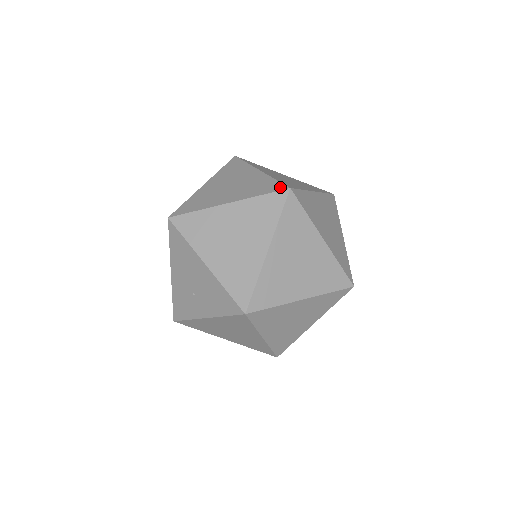
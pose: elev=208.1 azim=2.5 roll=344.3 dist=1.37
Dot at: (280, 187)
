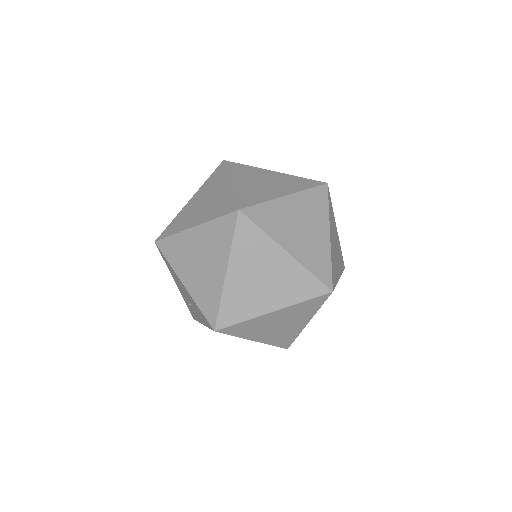
Dot at: (232, 208)
